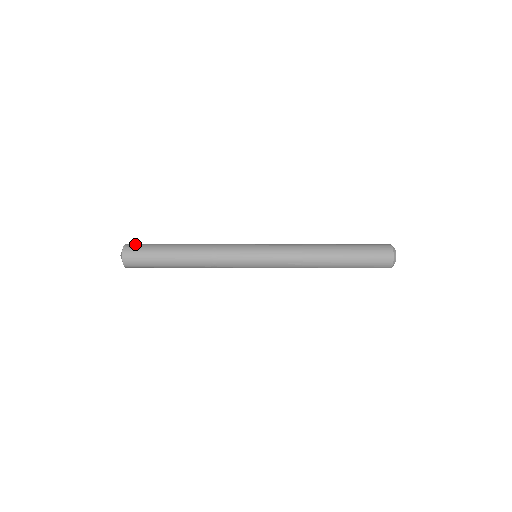
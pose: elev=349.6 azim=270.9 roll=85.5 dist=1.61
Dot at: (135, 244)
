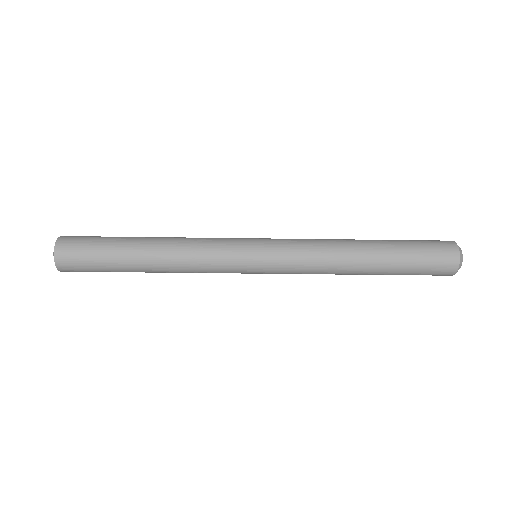
Dot at: occluded
